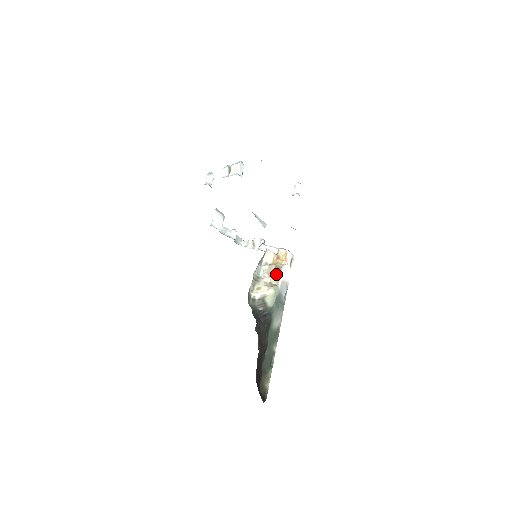
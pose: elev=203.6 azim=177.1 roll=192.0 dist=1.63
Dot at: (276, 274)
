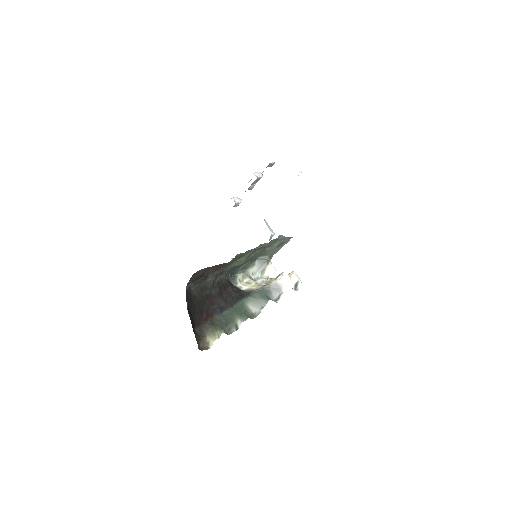
Dot at: occluded
